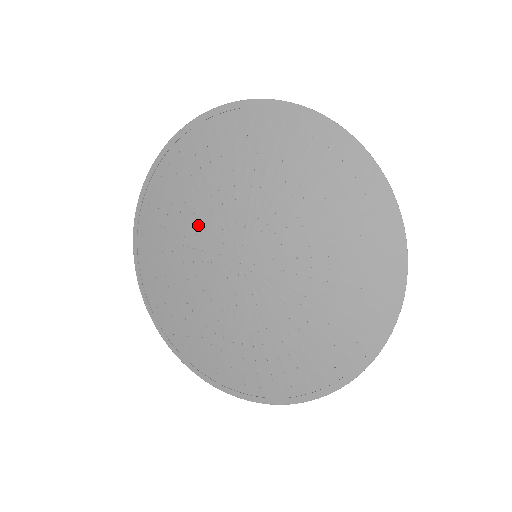
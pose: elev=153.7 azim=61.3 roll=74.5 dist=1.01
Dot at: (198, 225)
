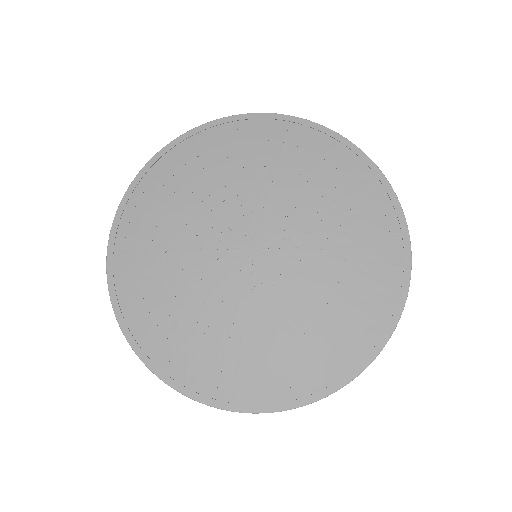
Dot at: (197, 227)
